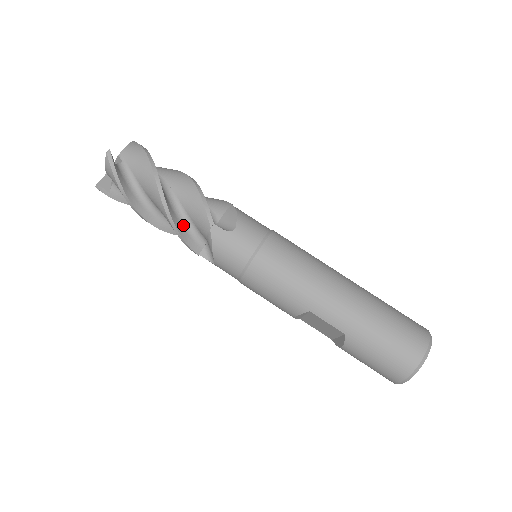
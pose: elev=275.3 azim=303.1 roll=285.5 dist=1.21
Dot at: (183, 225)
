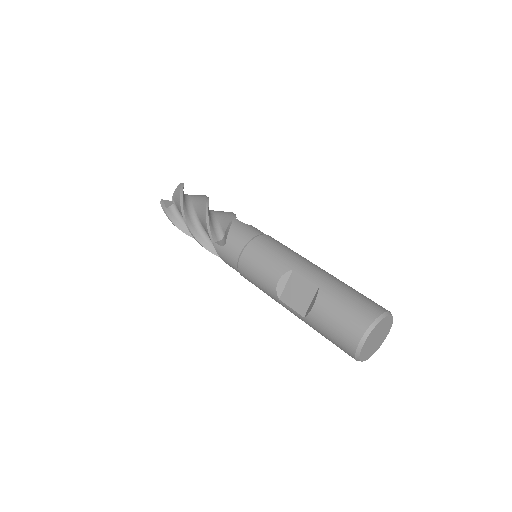
Dot at: (212, 222)
